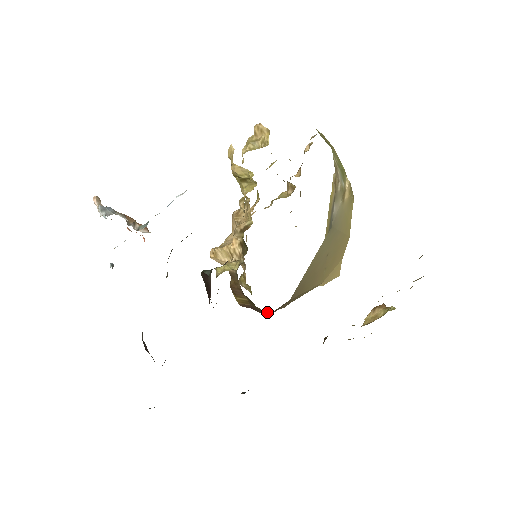
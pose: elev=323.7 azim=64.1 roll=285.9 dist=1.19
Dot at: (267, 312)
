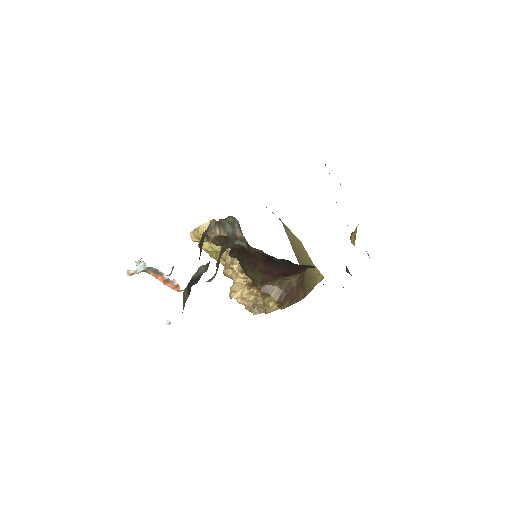
Dot at: (299, 293)
